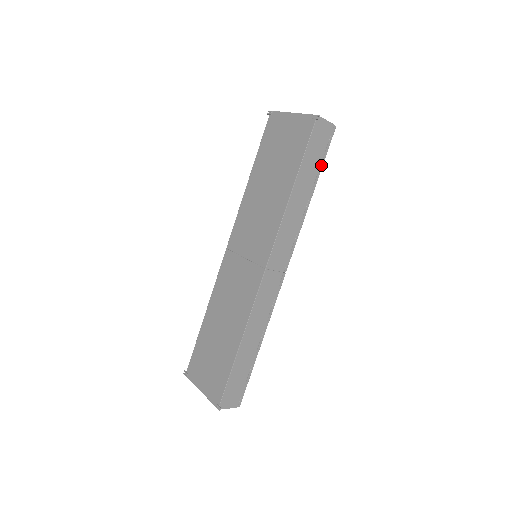
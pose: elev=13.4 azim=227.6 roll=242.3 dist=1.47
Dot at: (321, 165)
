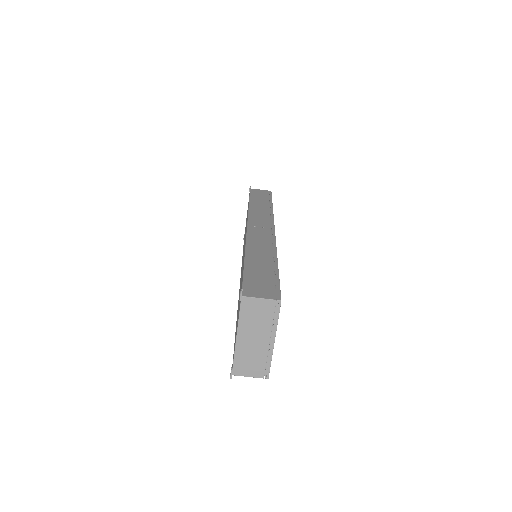
Dot at: (270, 199)
